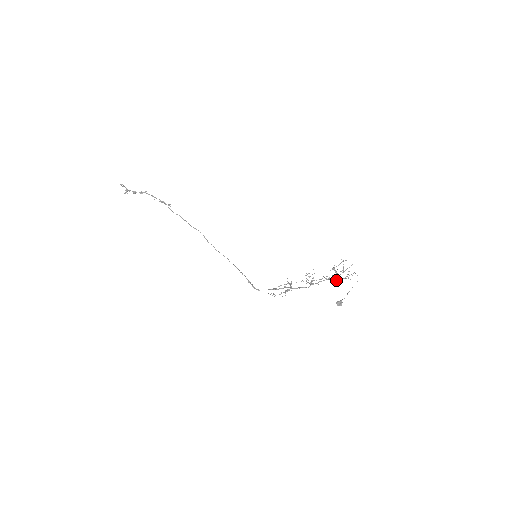
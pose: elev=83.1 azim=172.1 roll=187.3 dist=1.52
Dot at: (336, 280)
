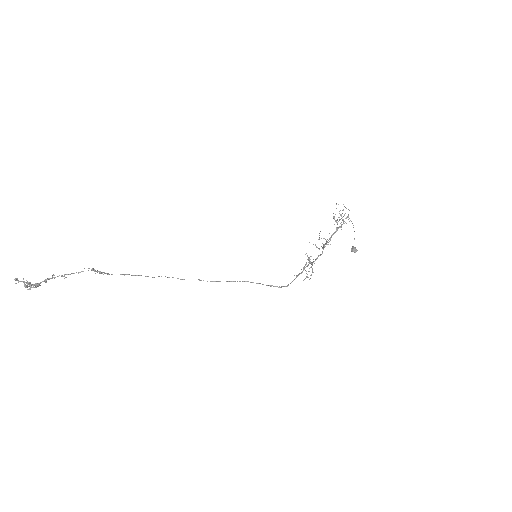
Dot at: occluded
